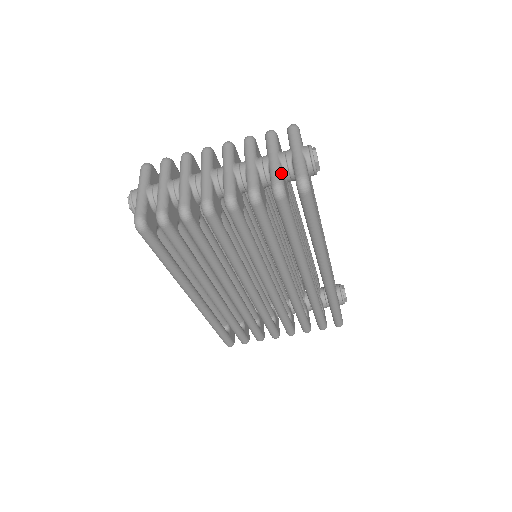
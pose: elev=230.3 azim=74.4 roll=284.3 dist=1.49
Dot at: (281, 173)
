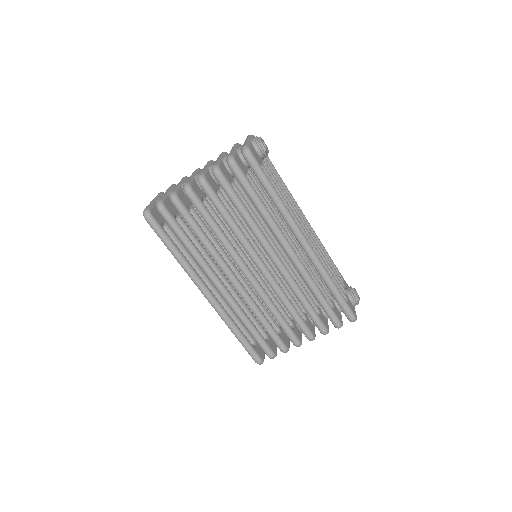
Dot at: (234, 153)
